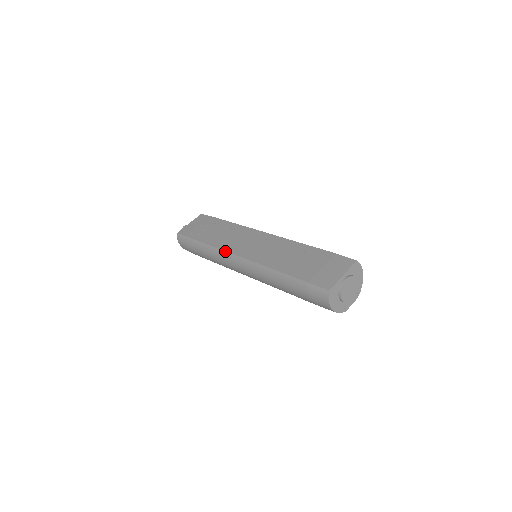
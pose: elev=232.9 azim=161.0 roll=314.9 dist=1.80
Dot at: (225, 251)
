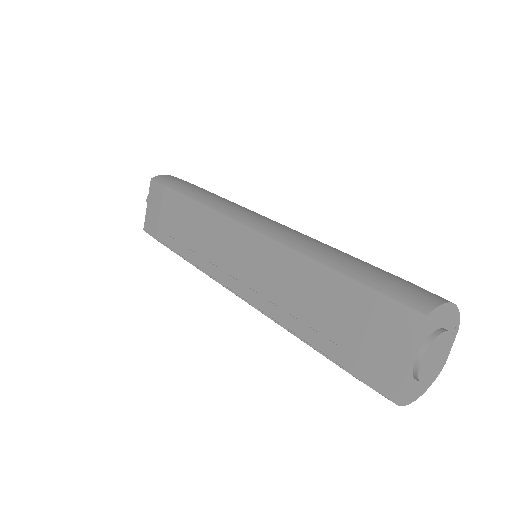
Dot at: occluded
